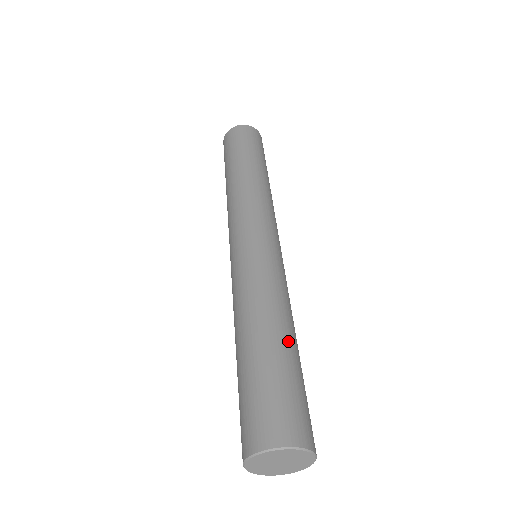
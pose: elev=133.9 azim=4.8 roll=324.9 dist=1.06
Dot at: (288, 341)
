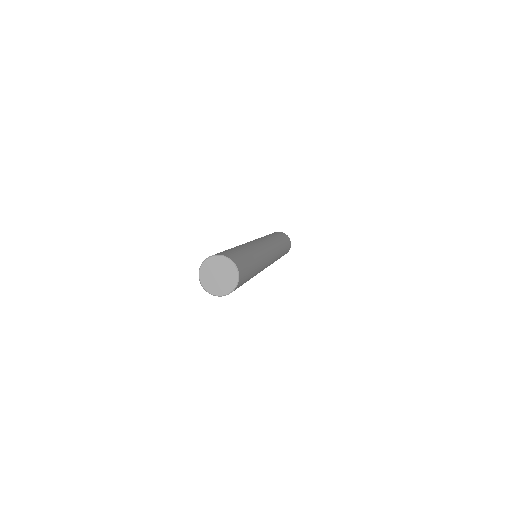
Dot at: (250, 253)
